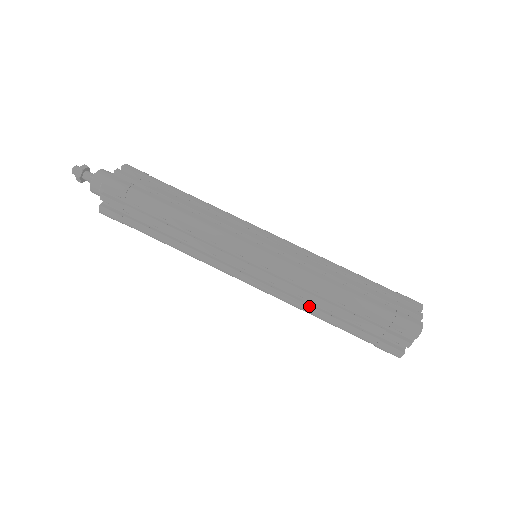
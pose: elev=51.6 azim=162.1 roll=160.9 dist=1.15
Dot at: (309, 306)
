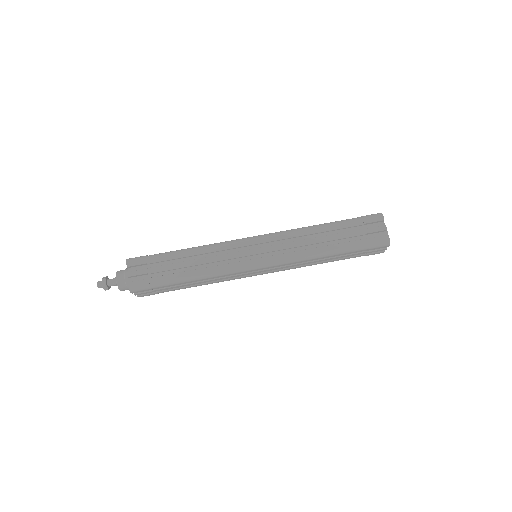
Dot at: (310, 265)
